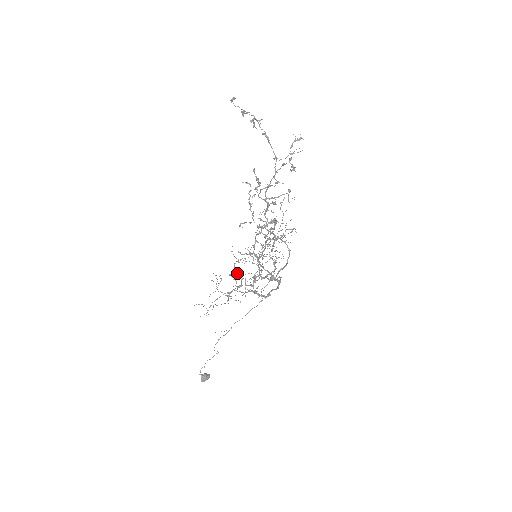
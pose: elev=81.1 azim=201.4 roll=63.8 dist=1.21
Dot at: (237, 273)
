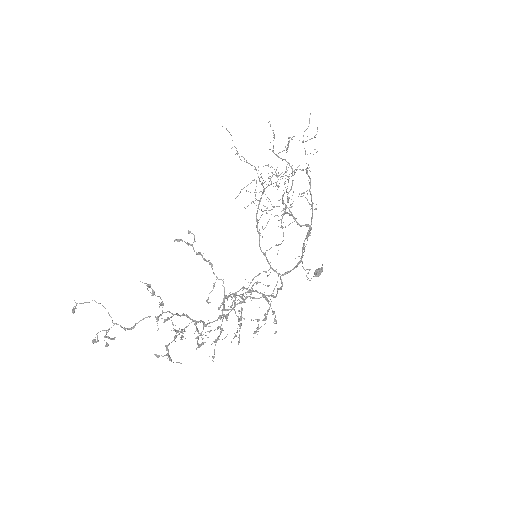
Dot at: (282, 159)
